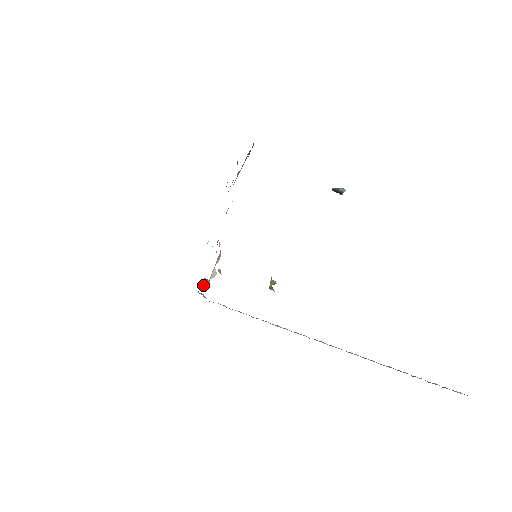
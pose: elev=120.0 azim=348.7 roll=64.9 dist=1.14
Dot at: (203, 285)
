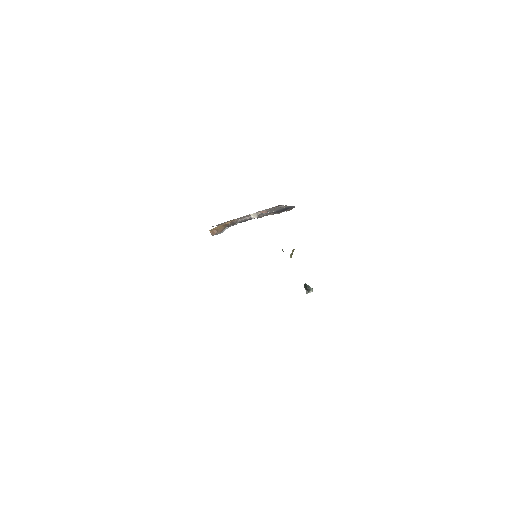
Dot at: (235, 219)
